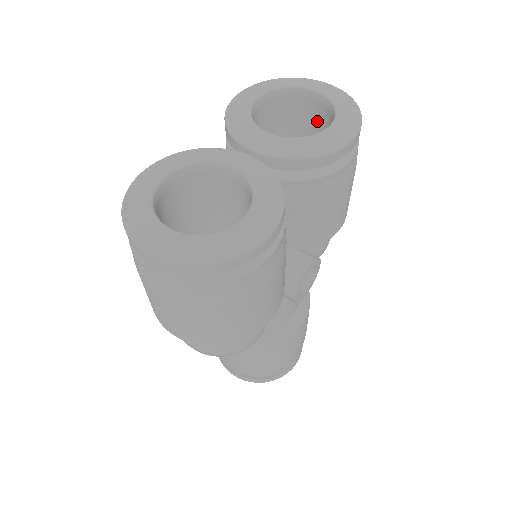
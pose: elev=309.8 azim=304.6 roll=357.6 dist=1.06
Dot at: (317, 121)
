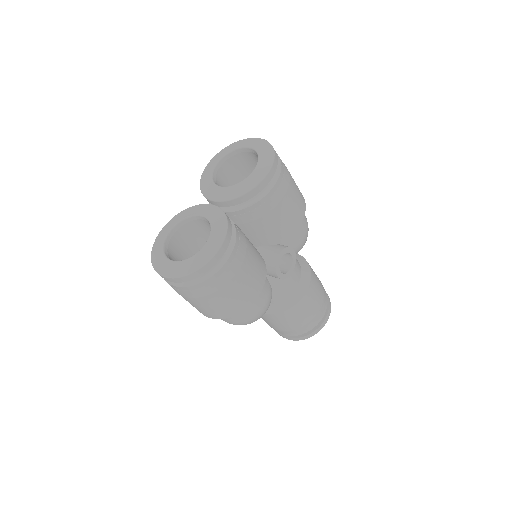
Dot at: occluded
